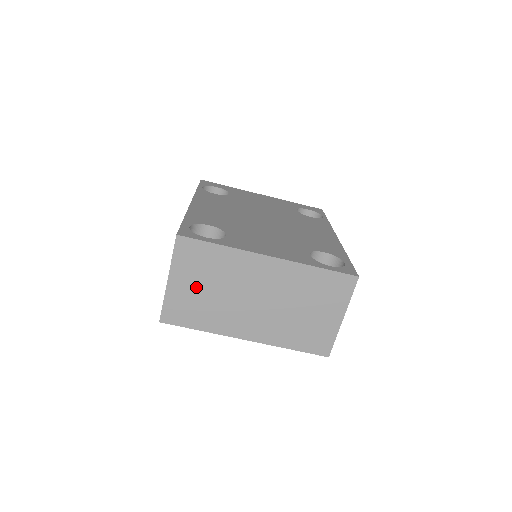
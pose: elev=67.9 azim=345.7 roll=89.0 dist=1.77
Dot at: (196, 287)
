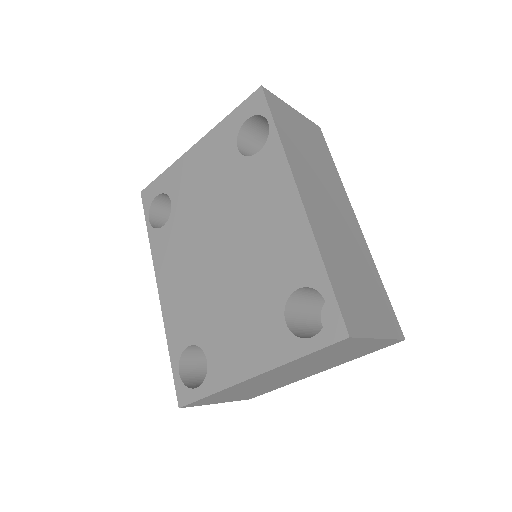
Dot at: (239, 395)
